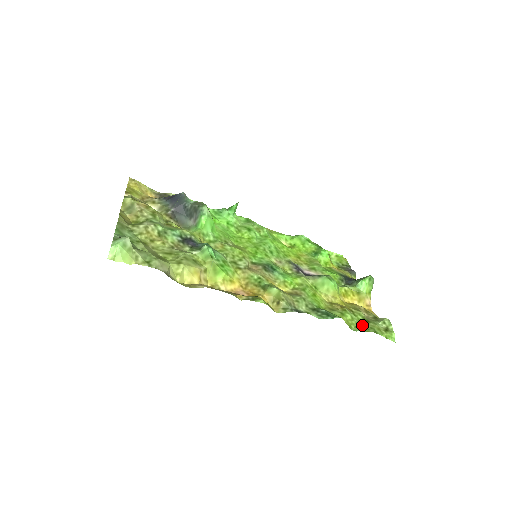
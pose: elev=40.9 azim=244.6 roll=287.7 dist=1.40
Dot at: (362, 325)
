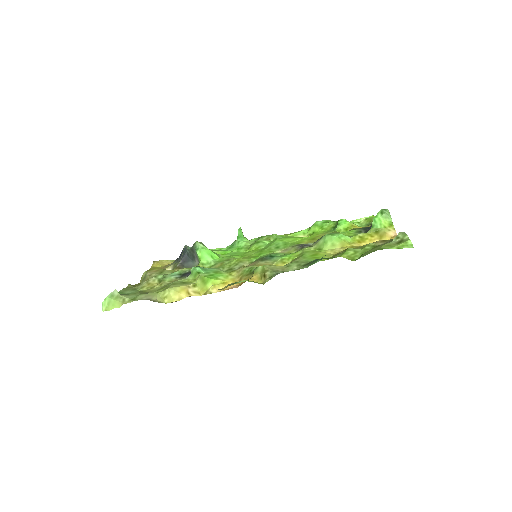
Dot at: (367, 252)
